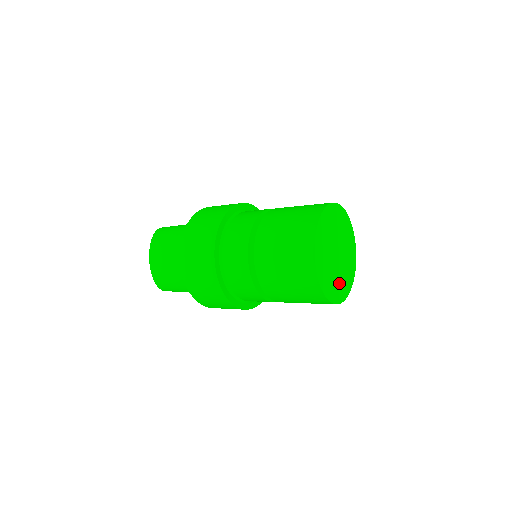
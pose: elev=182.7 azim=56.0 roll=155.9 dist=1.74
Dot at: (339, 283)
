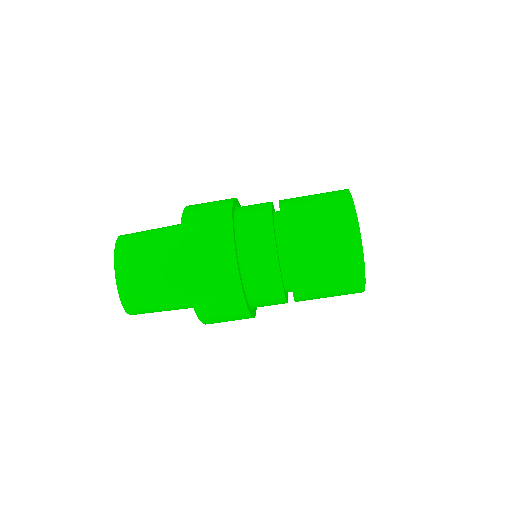
Dot at: occluded
